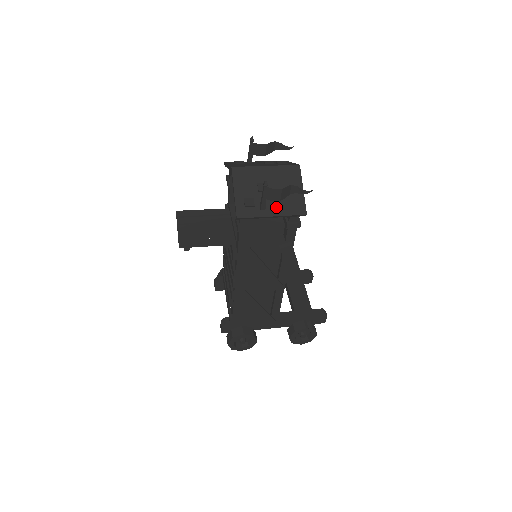
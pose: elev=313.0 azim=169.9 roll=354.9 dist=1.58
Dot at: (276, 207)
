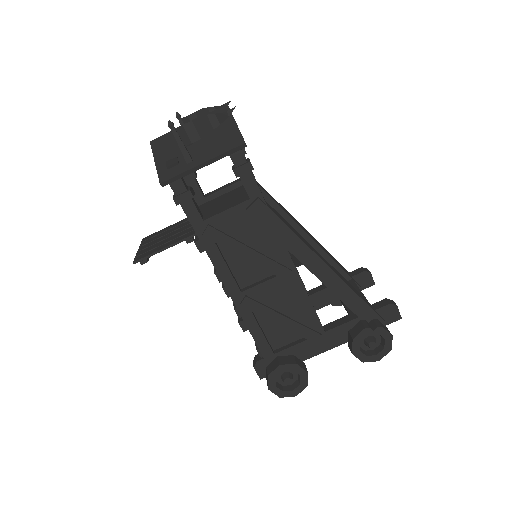
Dot at: (205, 153)
